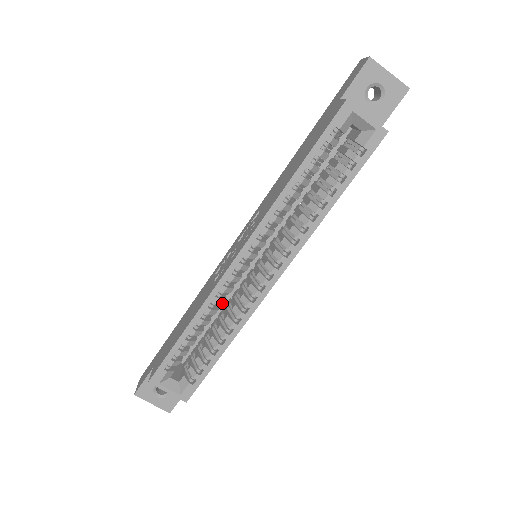
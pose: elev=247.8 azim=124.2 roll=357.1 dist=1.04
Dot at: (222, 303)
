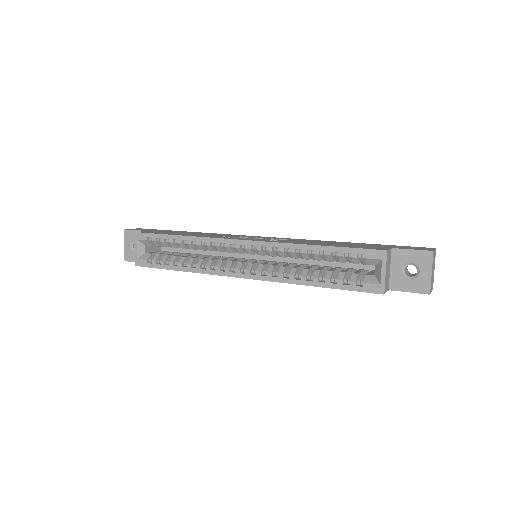
Dot at: (209, 250)
